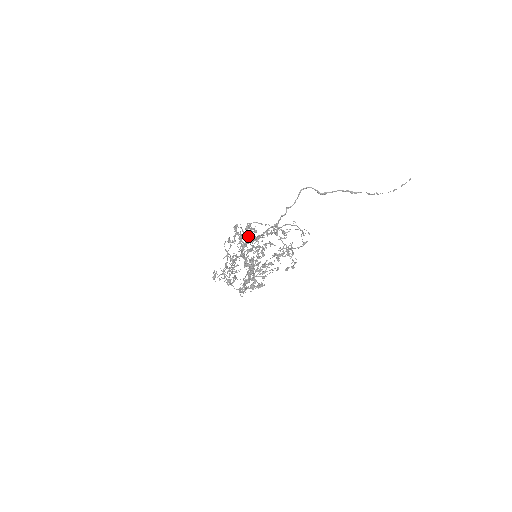
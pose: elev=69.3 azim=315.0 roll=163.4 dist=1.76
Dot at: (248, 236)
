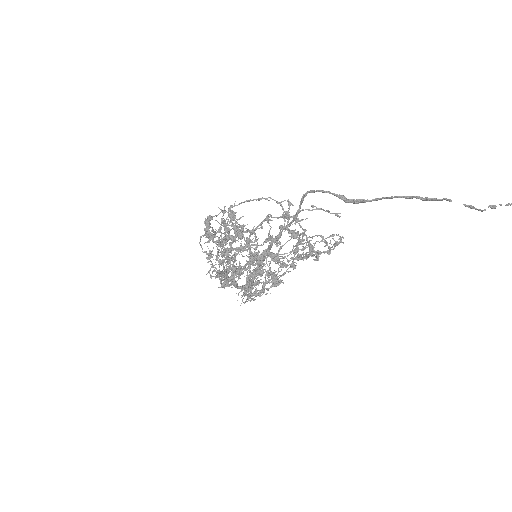
Dot at: (234, 232)
